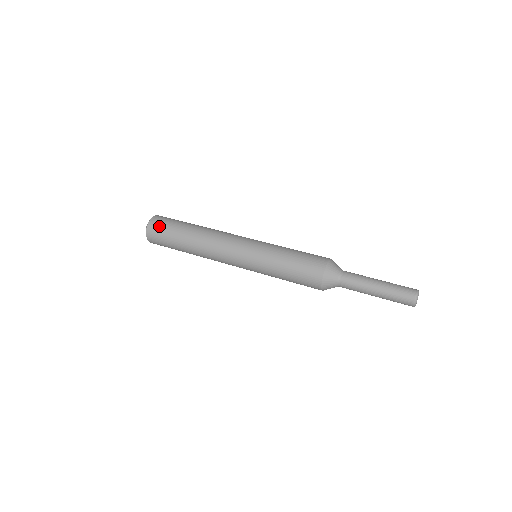
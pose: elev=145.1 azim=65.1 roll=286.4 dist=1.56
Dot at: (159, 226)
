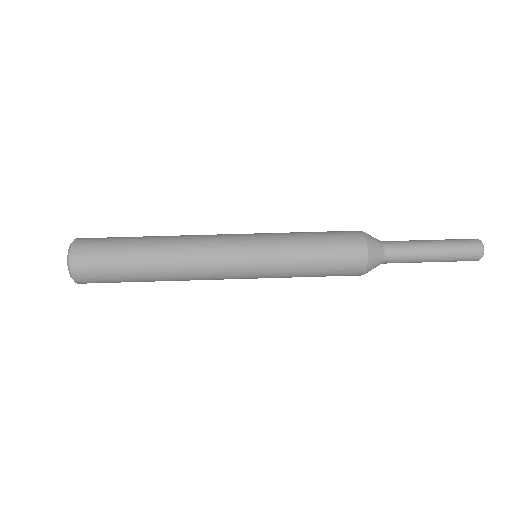
Dot at: (95, 281)
